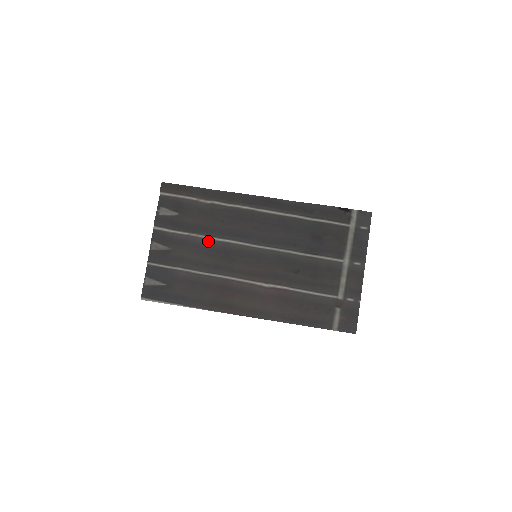
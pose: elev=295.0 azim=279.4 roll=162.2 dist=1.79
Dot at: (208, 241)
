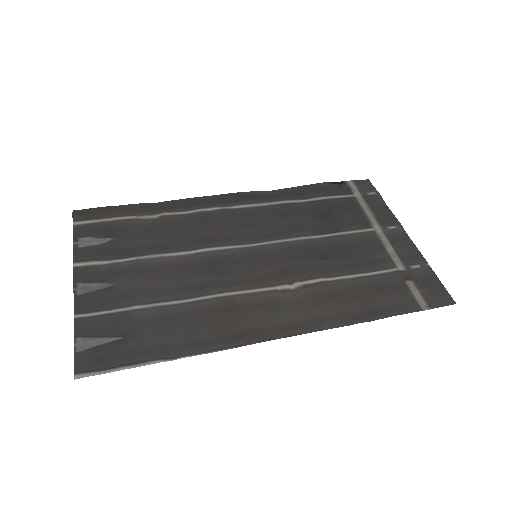
Dot at: (173, 259)
